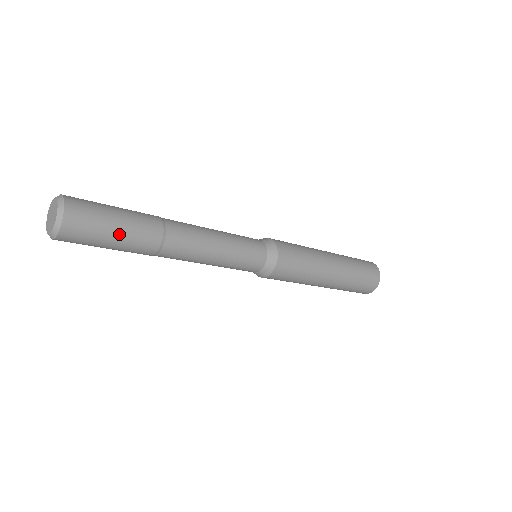
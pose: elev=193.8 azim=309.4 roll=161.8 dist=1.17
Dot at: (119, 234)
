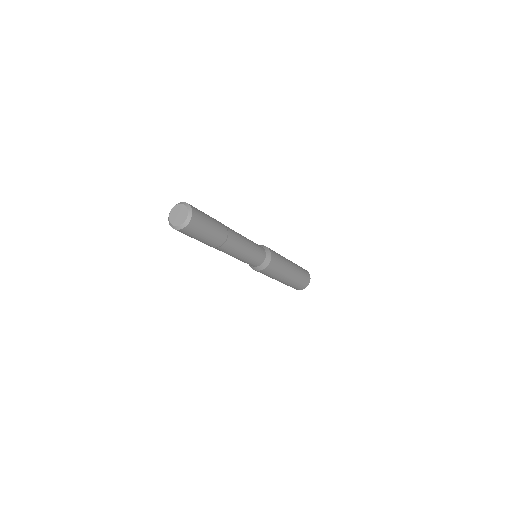
Dot at: (211, 230)
